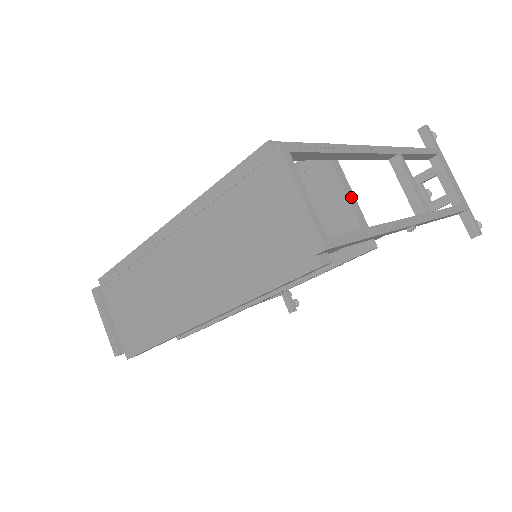
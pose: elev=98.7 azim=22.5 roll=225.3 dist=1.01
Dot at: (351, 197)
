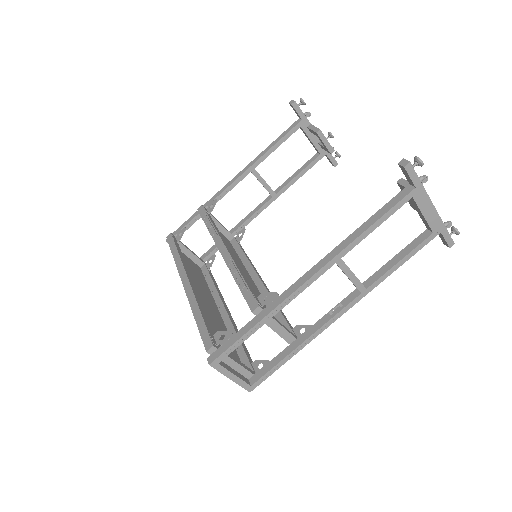
Dot at: (279, 330)
